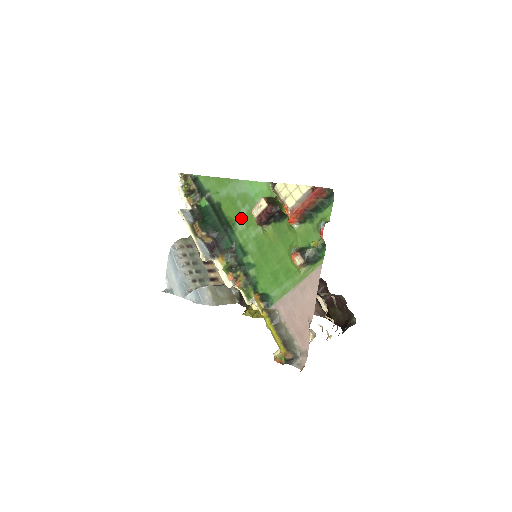
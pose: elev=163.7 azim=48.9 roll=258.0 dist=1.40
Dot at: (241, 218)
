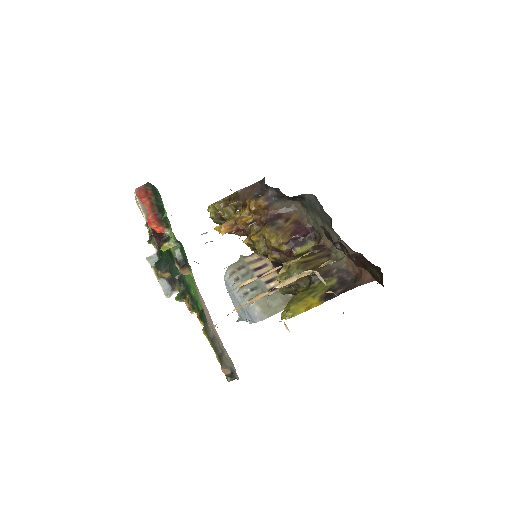
Dot at: occluded
